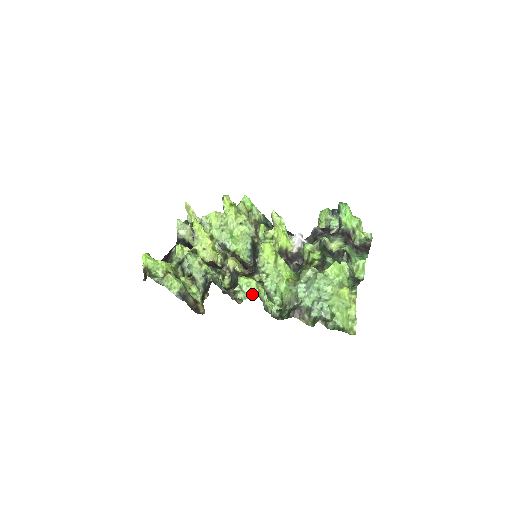
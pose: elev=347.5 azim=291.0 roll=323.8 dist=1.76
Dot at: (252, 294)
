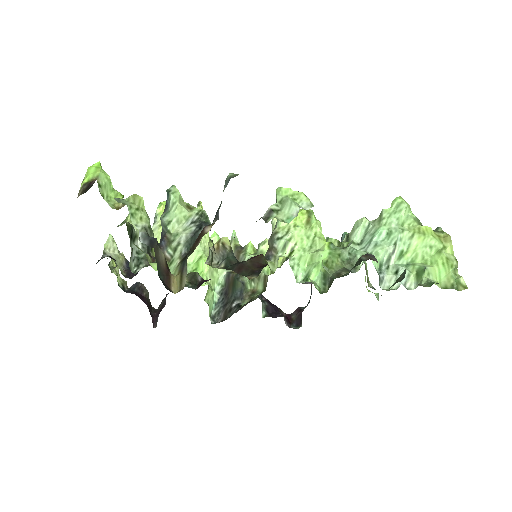
Dot at: occluded
